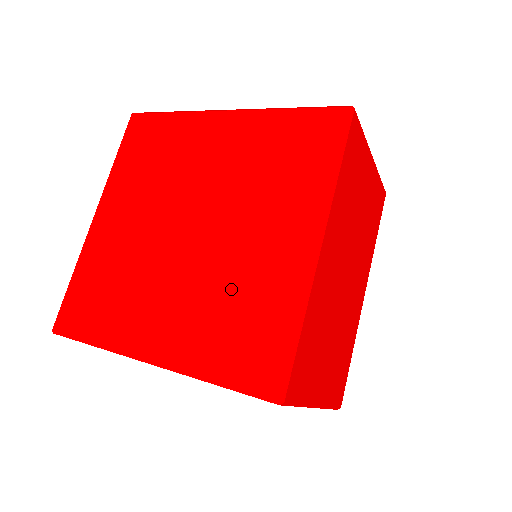
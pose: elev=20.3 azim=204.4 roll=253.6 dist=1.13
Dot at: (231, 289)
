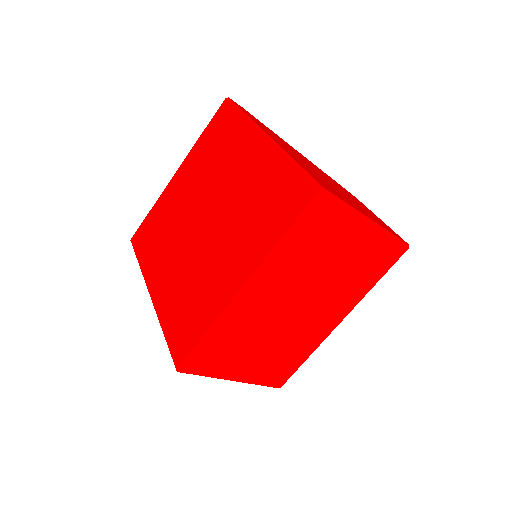
Dot at: (196, 282)
